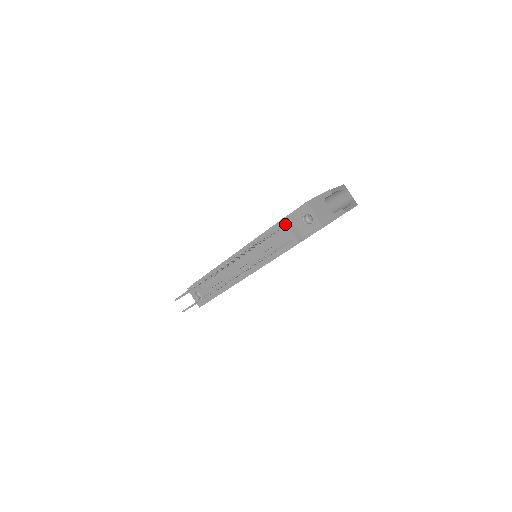
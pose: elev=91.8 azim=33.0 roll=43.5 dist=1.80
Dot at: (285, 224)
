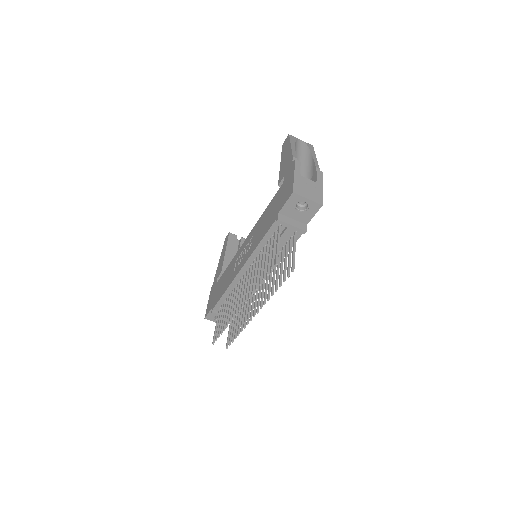
Dot at: (283, 224)
